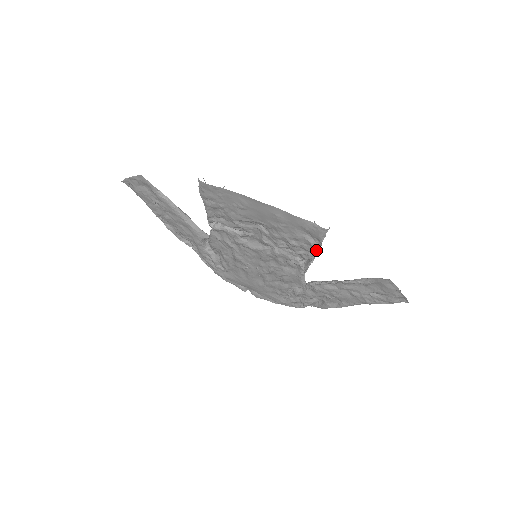
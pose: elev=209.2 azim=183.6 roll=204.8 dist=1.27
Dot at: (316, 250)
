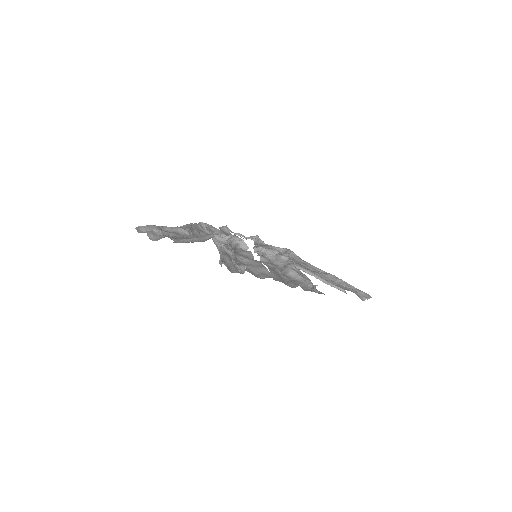
Dot at: occluded
